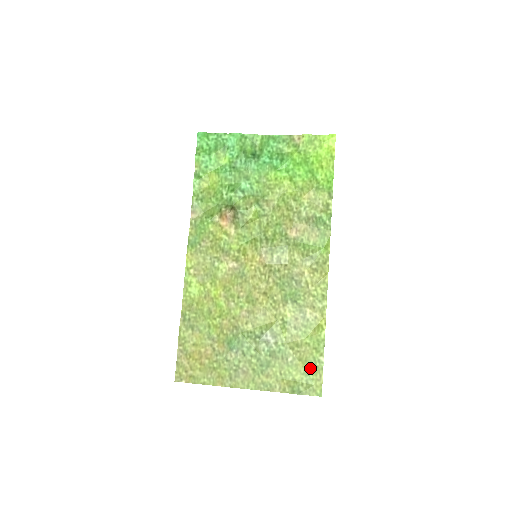
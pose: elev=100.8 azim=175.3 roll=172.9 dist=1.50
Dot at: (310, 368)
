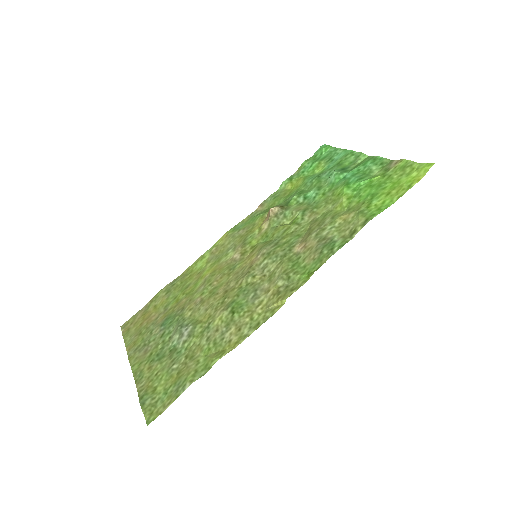
Dot at: (173, 388)
